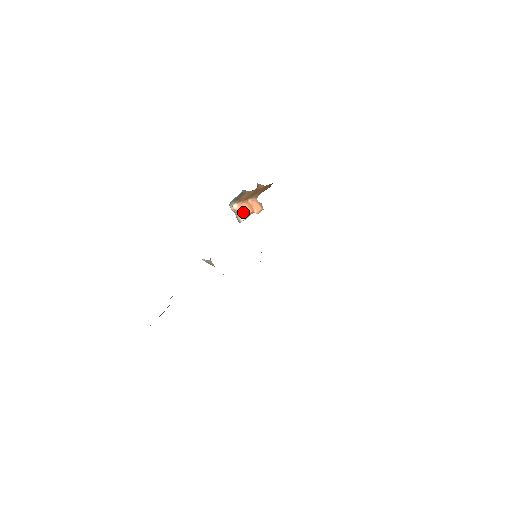
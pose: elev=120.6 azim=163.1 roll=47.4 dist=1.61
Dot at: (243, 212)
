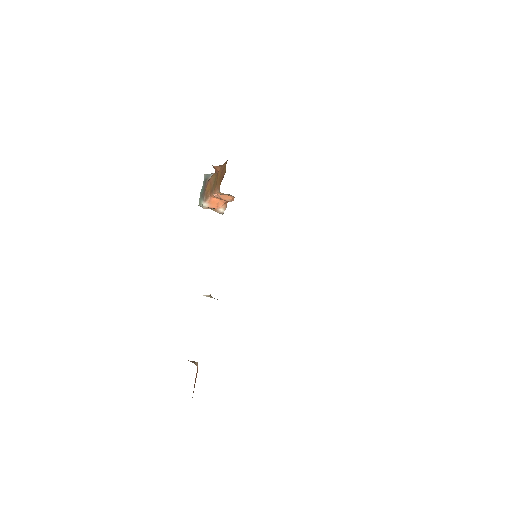
Dot at: (217, 206)
